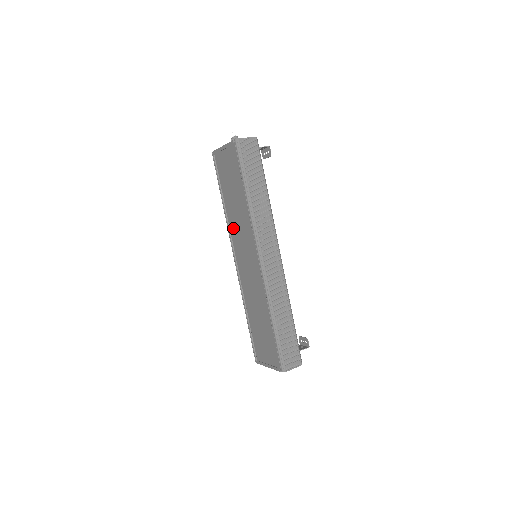
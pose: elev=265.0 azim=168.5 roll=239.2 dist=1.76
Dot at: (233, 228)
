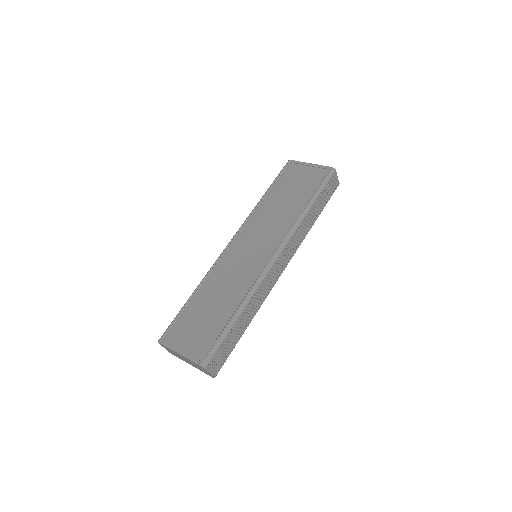
Dot at: (257, 219)
